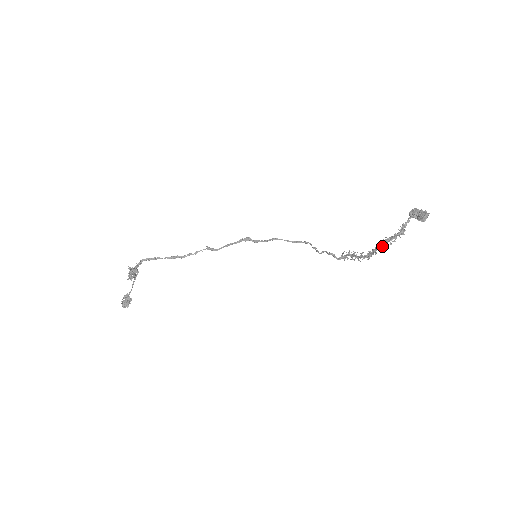
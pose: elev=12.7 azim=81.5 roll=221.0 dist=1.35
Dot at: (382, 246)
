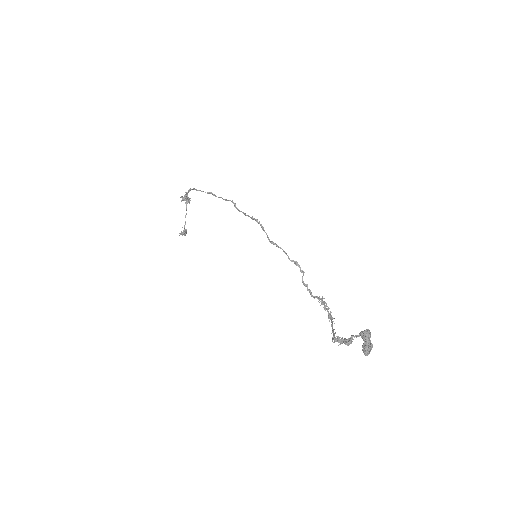
Dot at: (334, 335)
